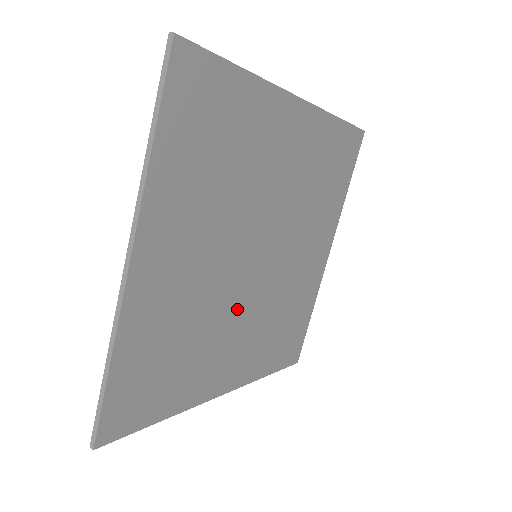
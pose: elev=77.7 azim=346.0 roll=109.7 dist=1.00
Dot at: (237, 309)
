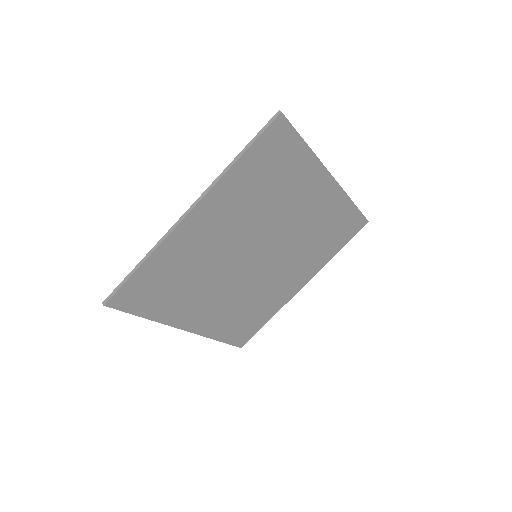
Dot at: (226, 281)
